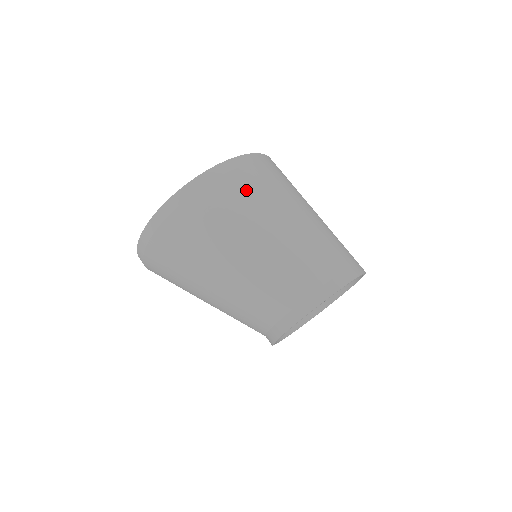
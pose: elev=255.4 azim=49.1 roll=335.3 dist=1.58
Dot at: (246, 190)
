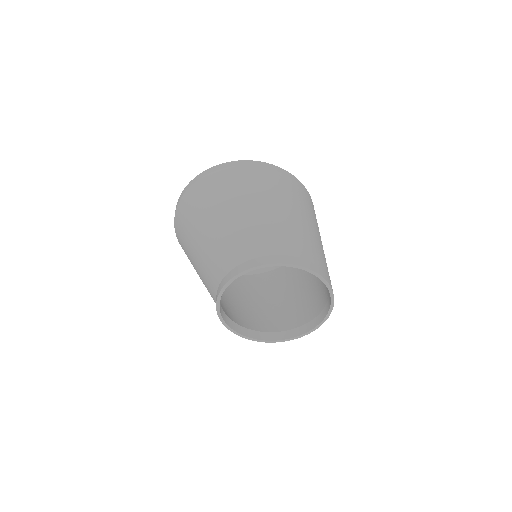
Dot at: (263, 180)
